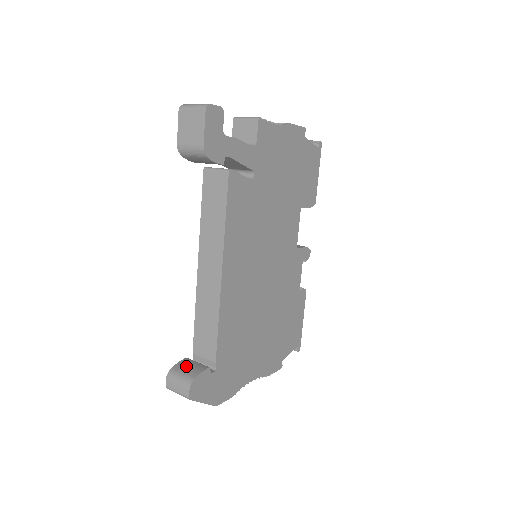
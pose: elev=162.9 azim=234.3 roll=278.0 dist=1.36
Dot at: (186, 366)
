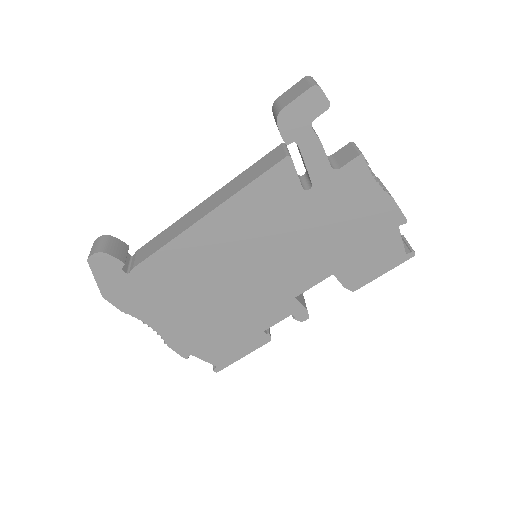
Dot at: (118, 245)
